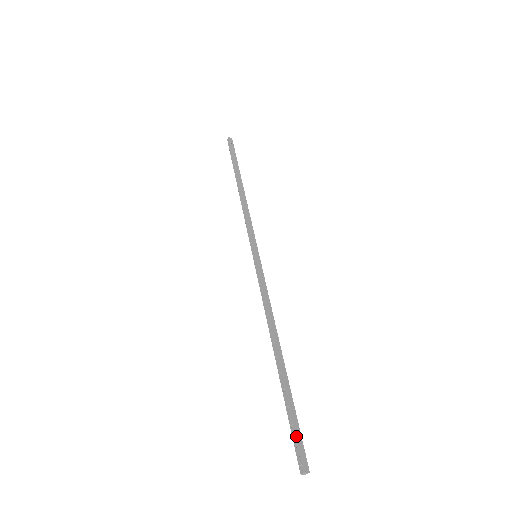
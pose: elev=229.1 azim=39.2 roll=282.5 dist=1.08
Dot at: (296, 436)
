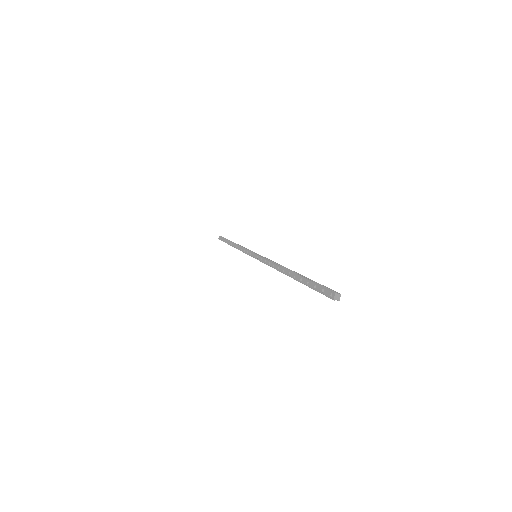
Dot at: (319, 287)
